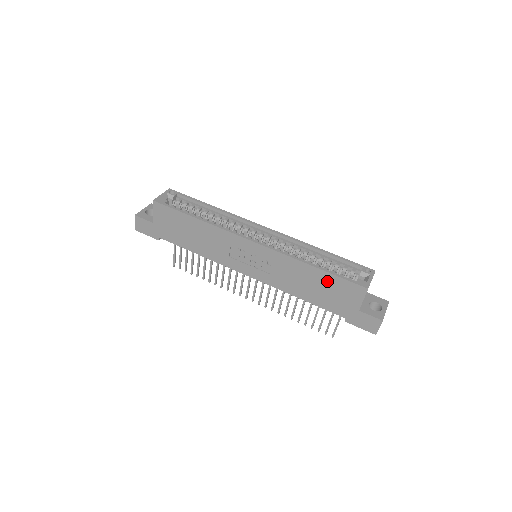
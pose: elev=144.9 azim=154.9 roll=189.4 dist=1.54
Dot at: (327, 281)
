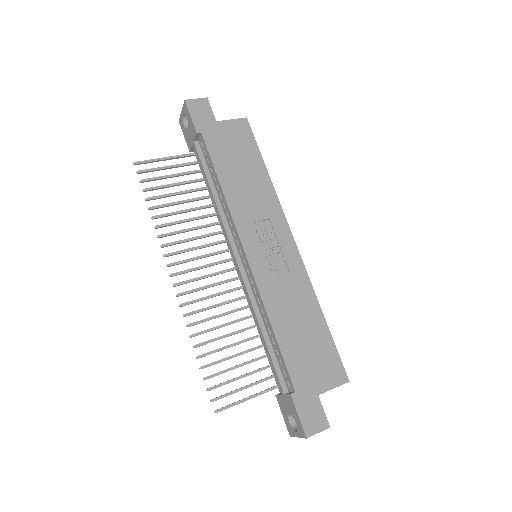
Dot at: (320, 339)
